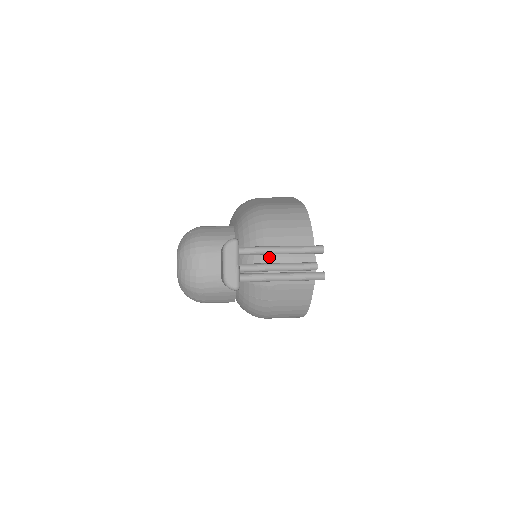
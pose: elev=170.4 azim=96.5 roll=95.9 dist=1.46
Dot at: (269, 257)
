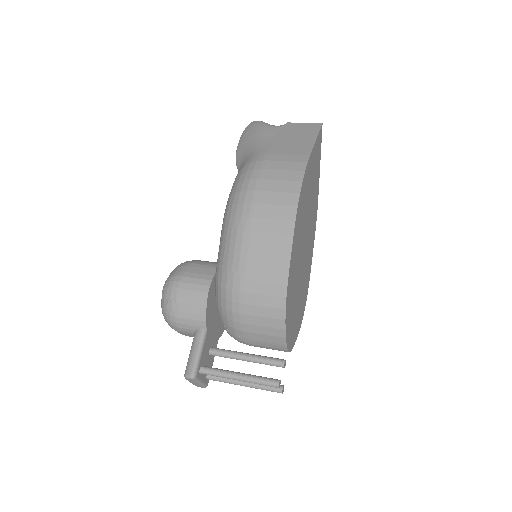
Dot at: (241, 342)
